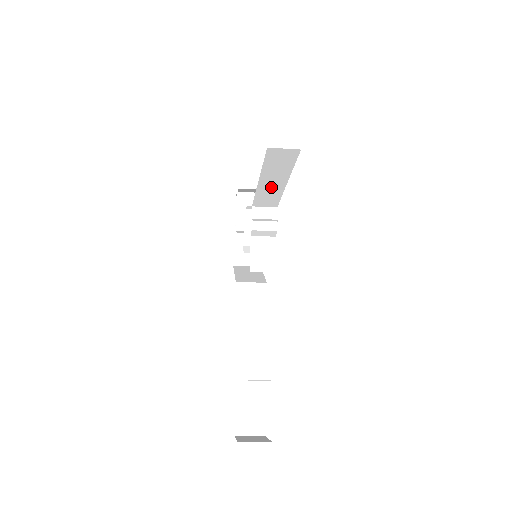
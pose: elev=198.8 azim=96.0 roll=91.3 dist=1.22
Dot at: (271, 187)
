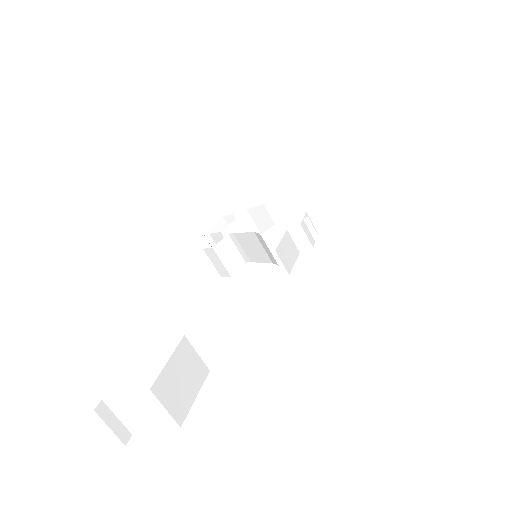
Dot at: (359, 205)
